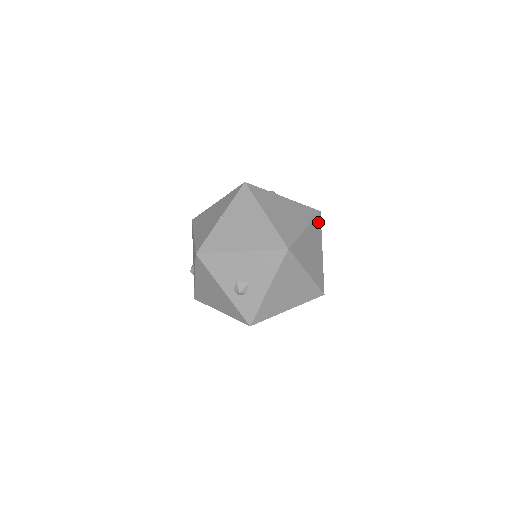
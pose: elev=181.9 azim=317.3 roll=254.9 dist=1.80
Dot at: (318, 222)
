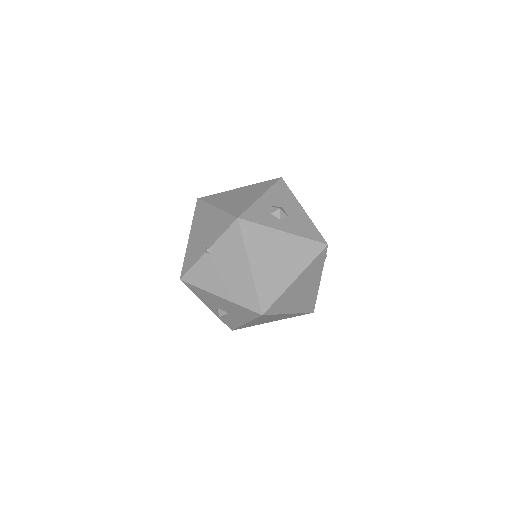
Dot at: (320, 258)
